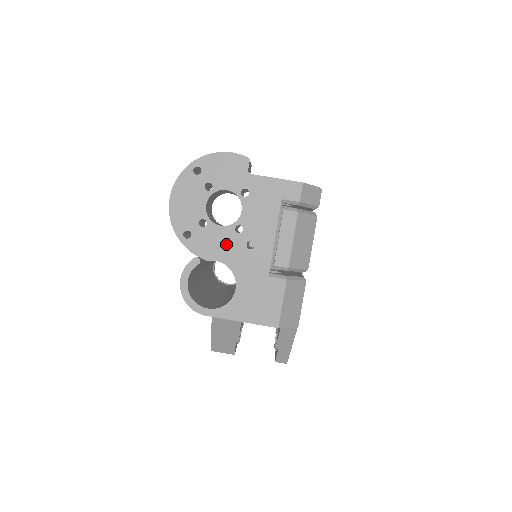
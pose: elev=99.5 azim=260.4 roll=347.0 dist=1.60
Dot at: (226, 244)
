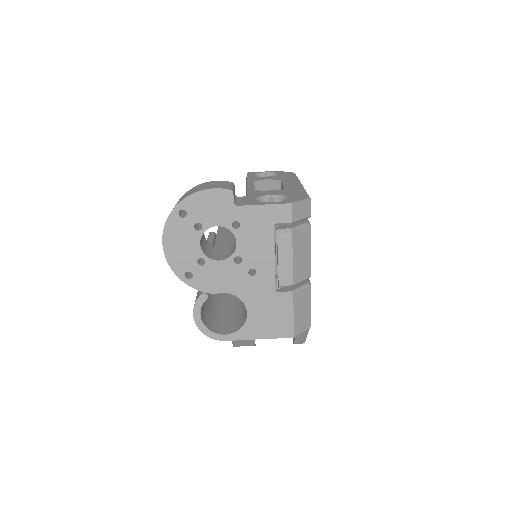
Dot at: (229, 276)
